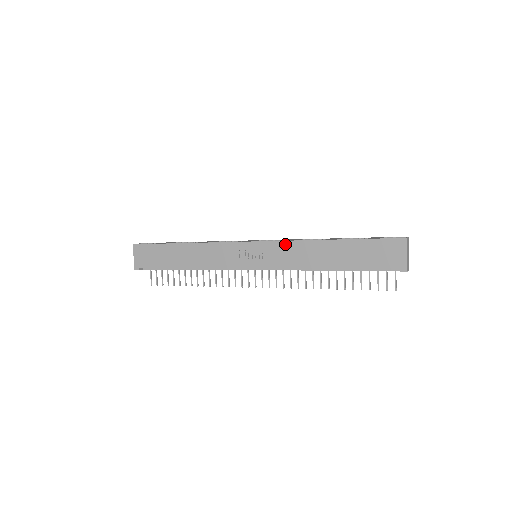
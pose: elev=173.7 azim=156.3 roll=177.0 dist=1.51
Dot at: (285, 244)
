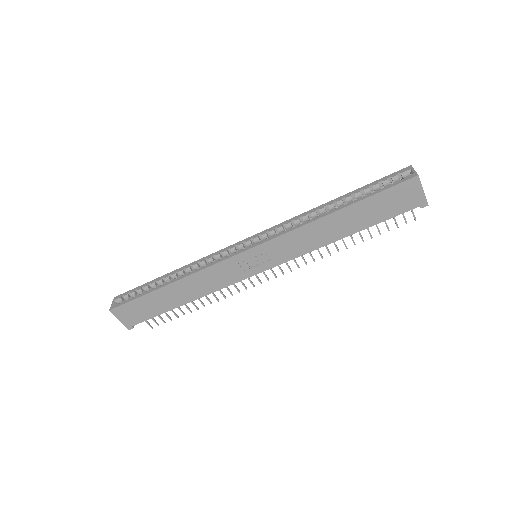
Dot at: (287, 236)
